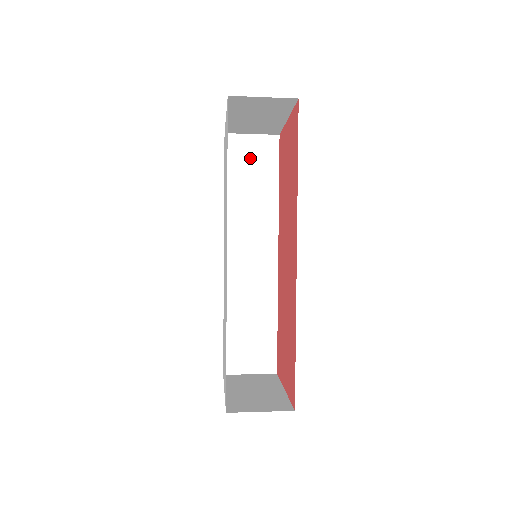
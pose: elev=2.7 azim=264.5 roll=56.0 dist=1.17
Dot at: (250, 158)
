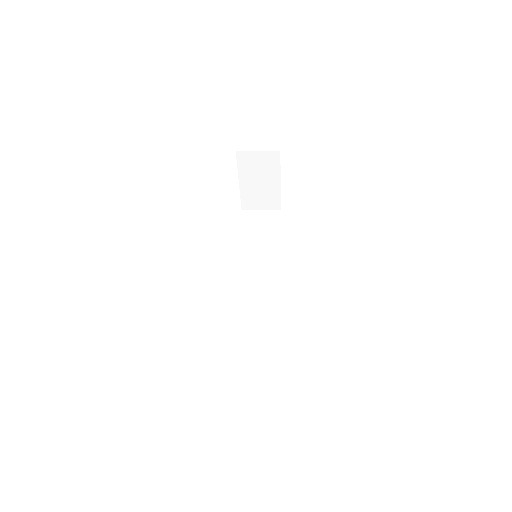
Dot at: (259, 223)
